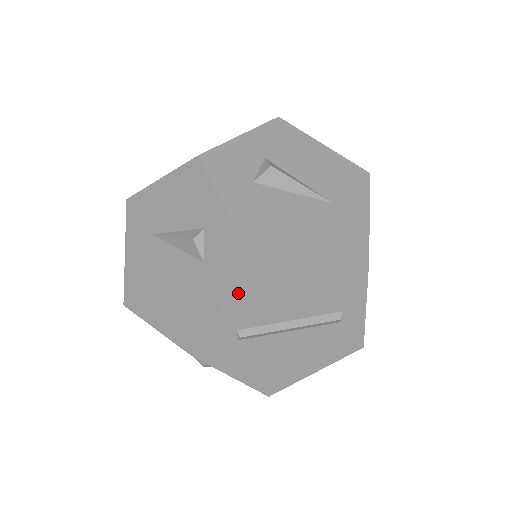
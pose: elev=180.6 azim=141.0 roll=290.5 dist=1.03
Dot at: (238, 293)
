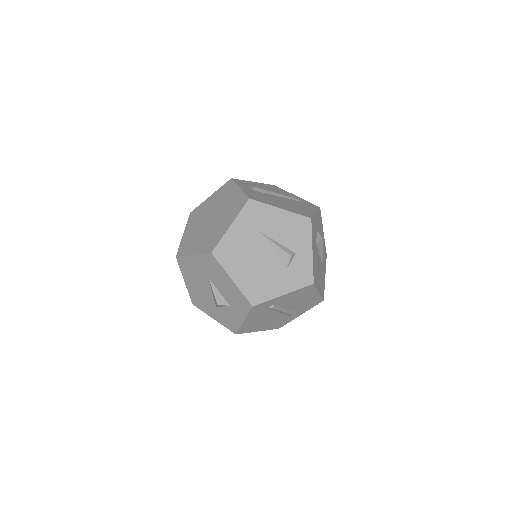
Dot at: (295, 292)
